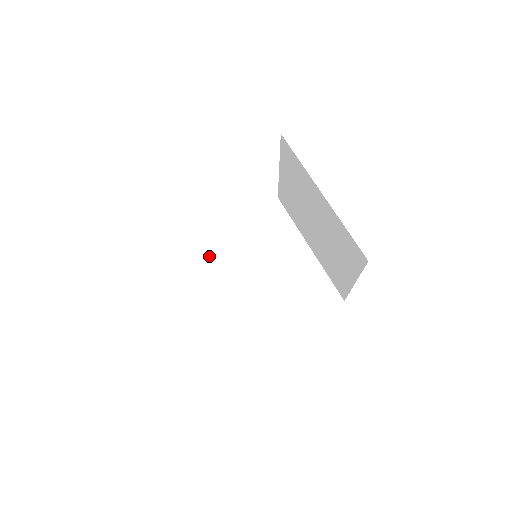
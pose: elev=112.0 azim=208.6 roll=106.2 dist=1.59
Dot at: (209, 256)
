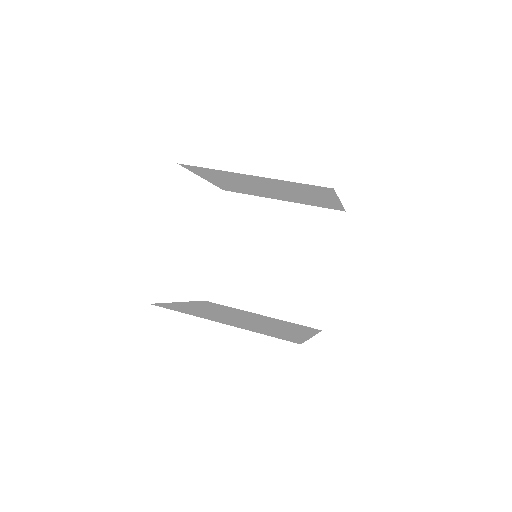
Dot at: (226, 281)
